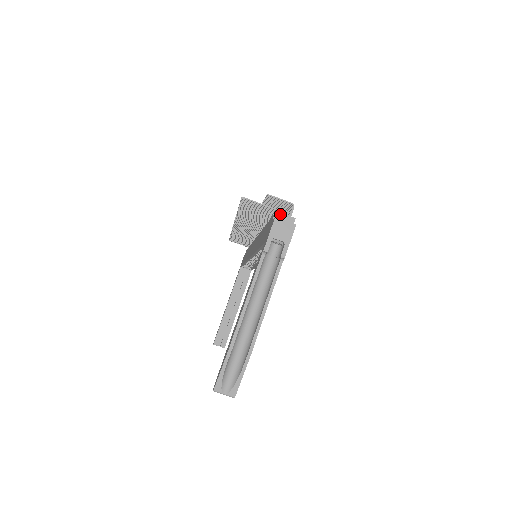
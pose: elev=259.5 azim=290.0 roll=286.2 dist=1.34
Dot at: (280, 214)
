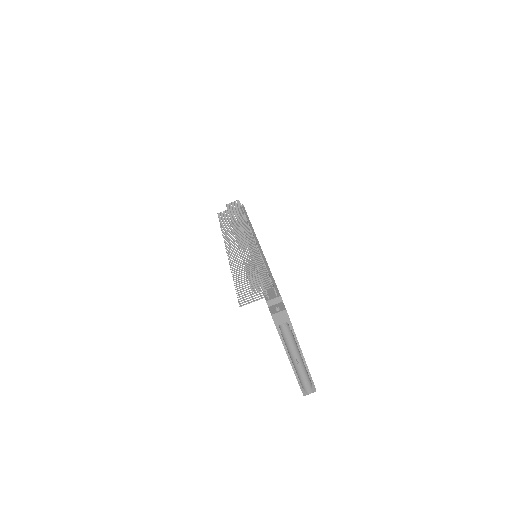
Dot at: (270, 301)
